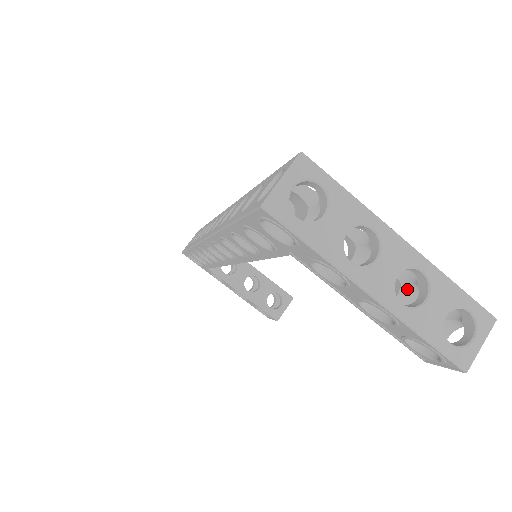
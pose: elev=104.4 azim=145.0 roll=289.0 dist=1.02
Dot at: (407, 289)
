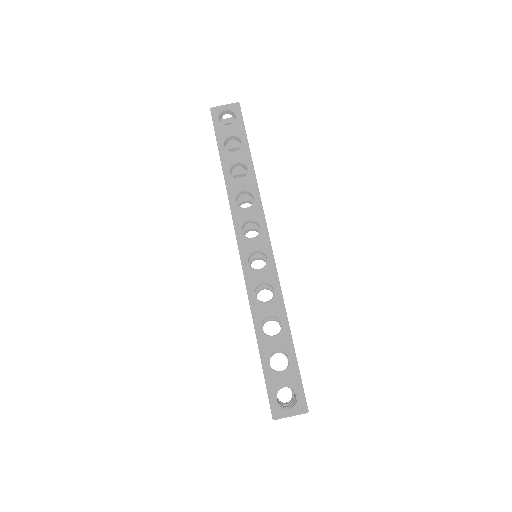
Dot at: (290, 388)
